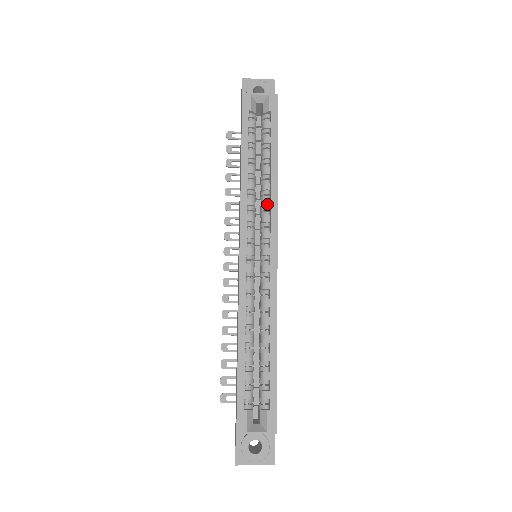
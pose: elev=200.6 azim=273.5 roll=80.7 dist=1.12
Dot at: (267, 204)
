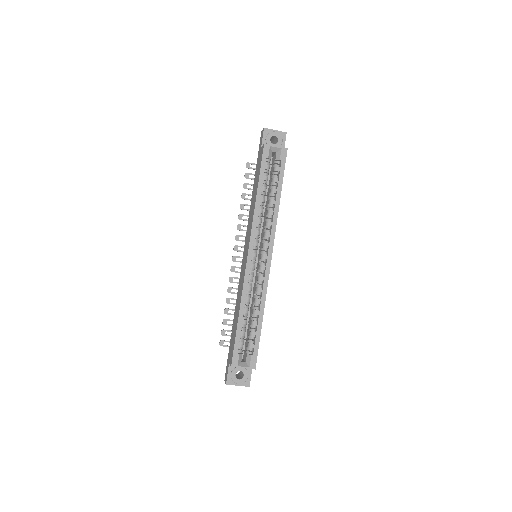
Dot at: (269, 225)
